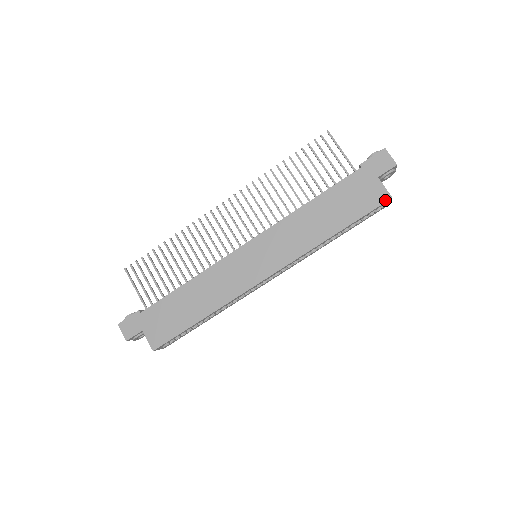
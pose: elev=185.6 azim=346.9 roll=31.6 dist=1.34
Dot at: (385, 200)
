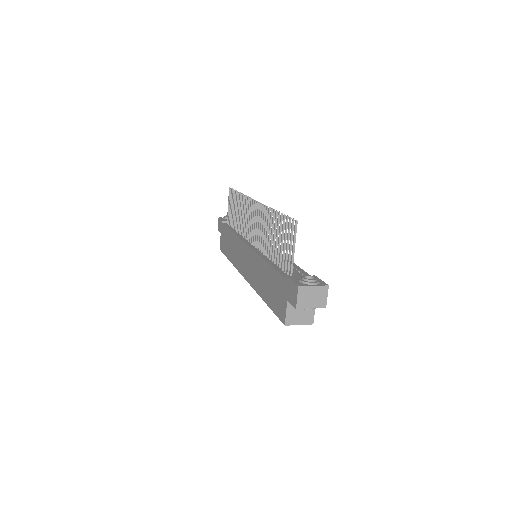
Dot at: (282, 321)
